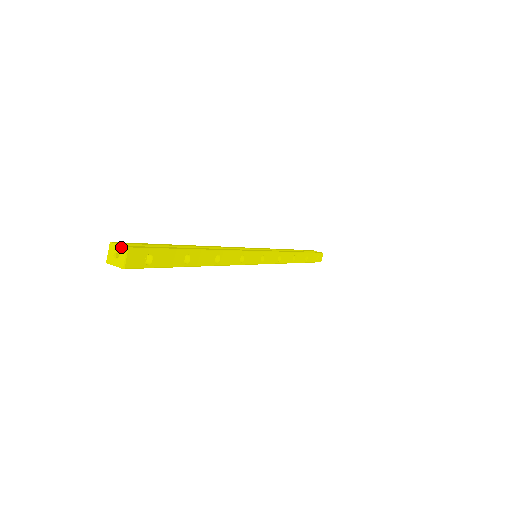
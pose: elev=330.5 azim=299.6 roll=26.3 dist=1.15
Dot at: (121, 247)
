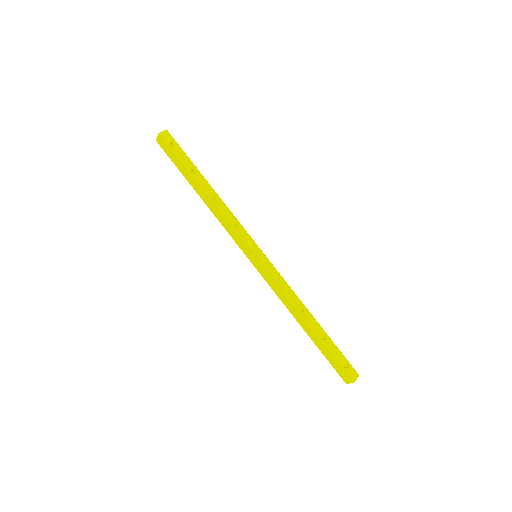
Dot at: (165, 132)
